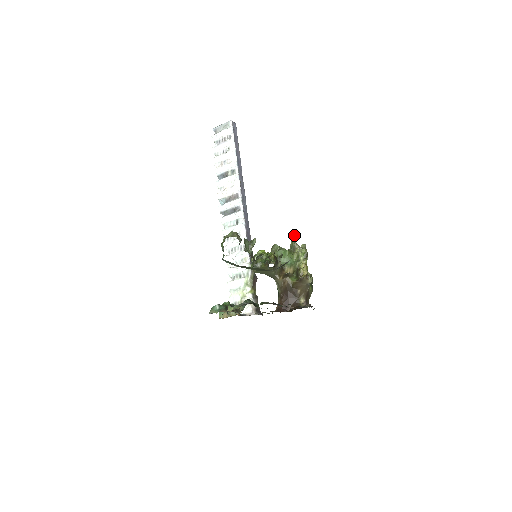
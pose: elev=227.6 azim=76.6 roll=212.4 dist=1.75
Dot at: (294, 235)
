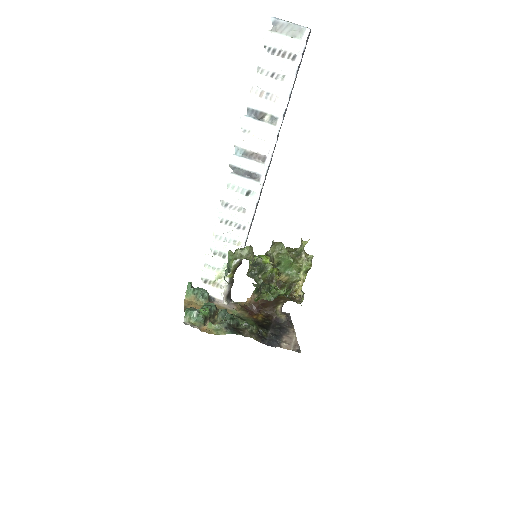
Dot at: (307, 242)
